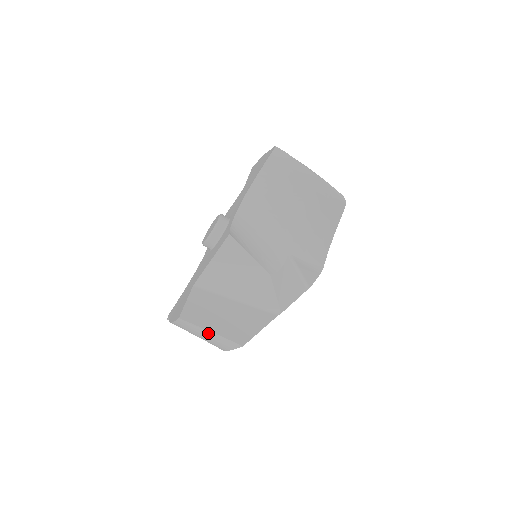
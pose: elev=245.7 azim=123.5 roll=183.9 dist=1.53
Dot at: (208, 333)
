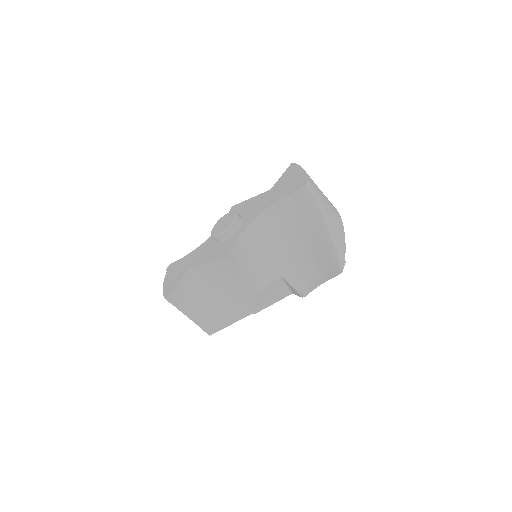
Dot at: (186, 315)
